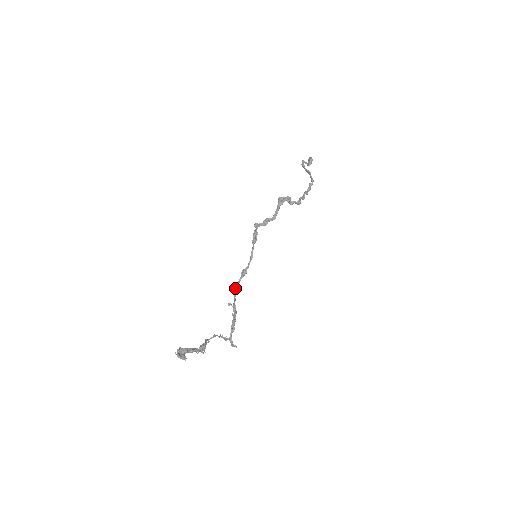
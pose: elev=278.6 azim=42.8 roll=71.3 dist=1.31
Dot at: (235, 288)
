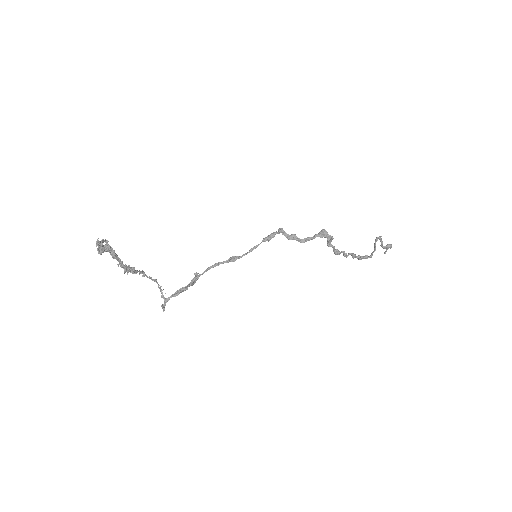
Dot at: occluded
